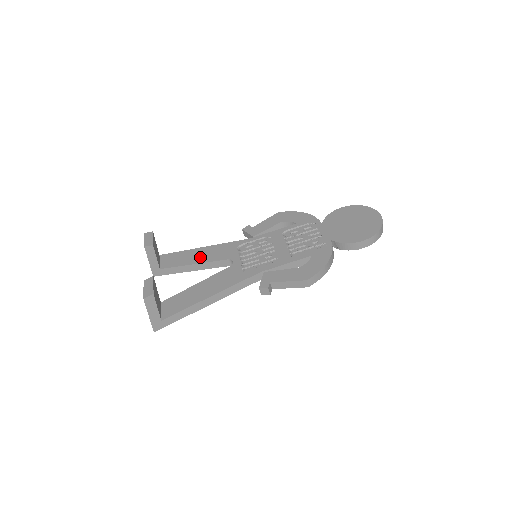
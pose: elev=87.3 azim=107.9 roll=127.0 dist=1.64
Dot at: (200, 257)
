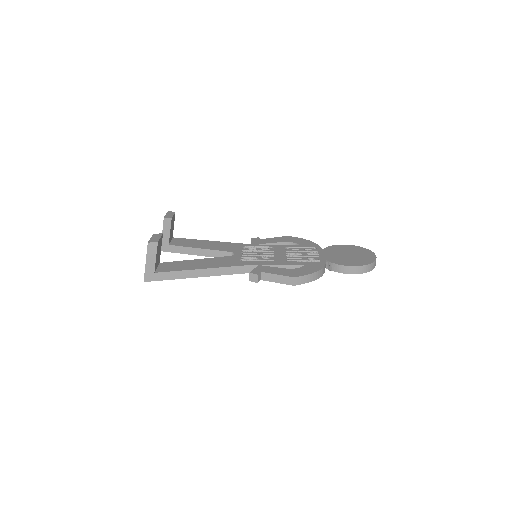
Dot at: (207, 245)
